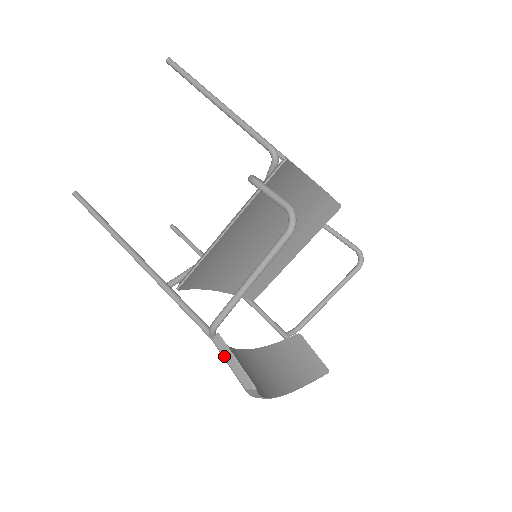
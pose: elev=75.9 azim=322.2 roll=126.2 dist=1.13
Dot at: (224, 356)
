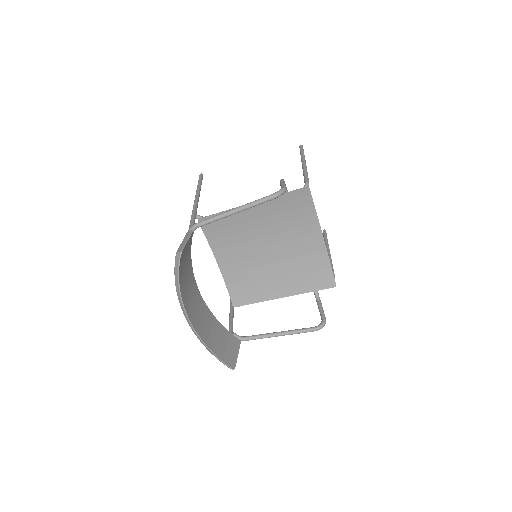
Dot at: (184, 239)
